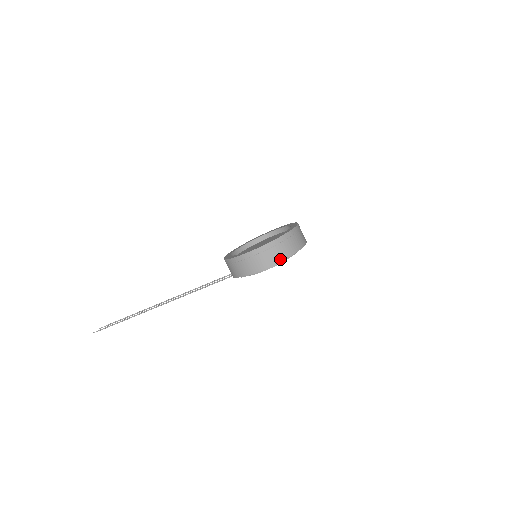
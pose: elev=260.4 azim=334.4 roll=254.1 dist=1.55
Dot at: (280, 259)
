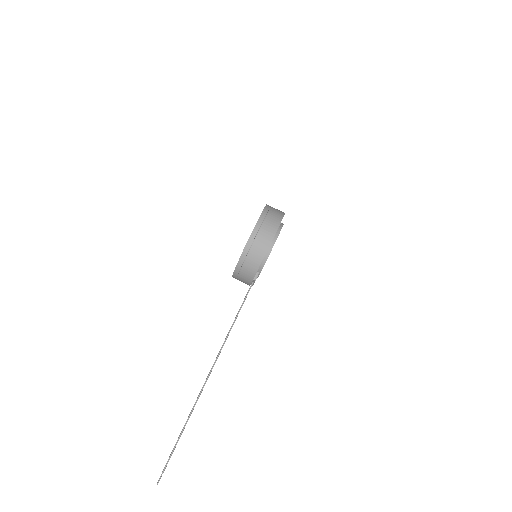
Dot at: (279, 219)
